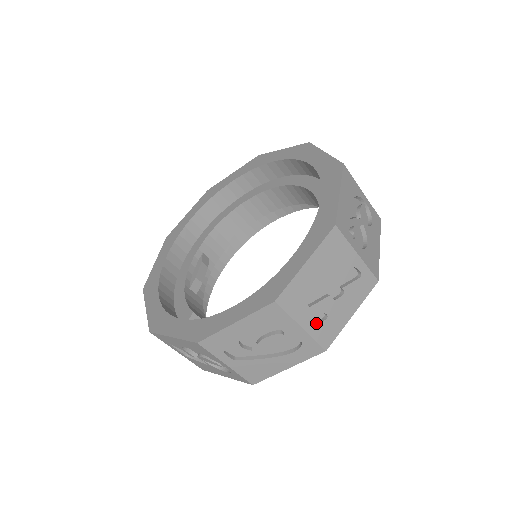
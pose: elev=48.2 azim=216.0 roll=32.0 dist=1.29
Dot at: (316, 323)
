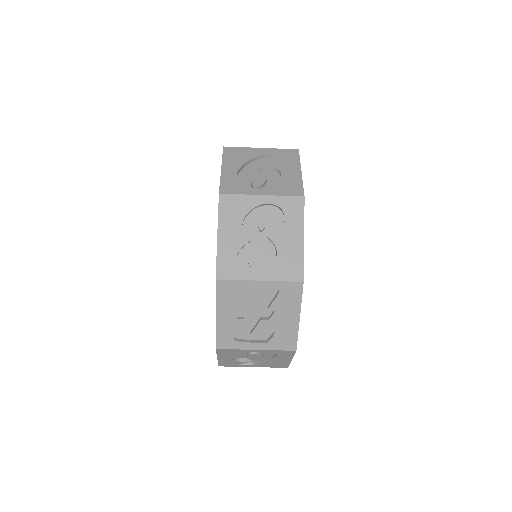
Dot at: (268, 340)
